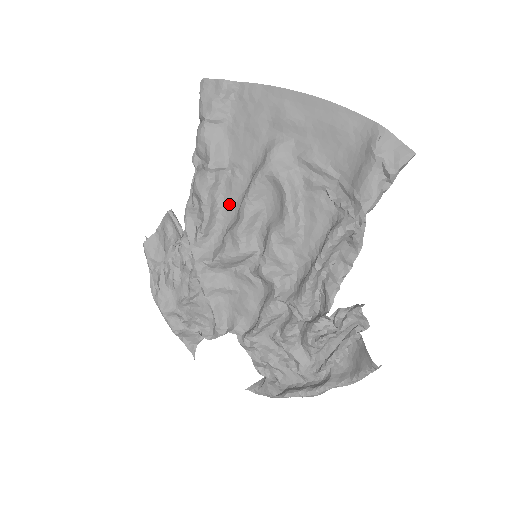
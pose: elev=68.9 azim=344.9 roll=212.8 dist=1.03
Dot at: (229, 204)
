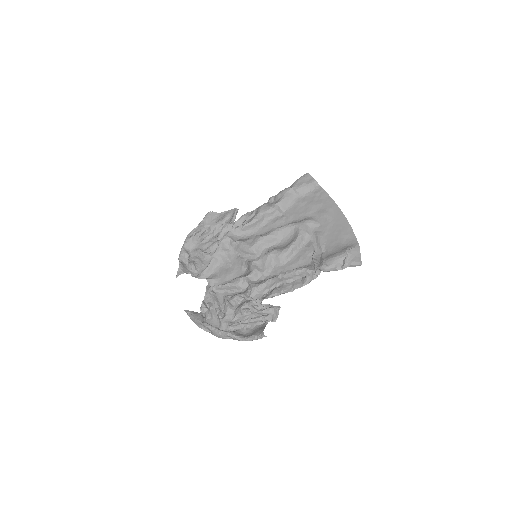
Dot at: (267, 227)
